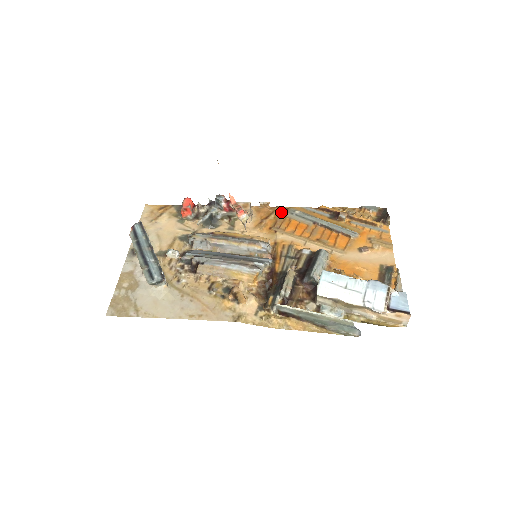
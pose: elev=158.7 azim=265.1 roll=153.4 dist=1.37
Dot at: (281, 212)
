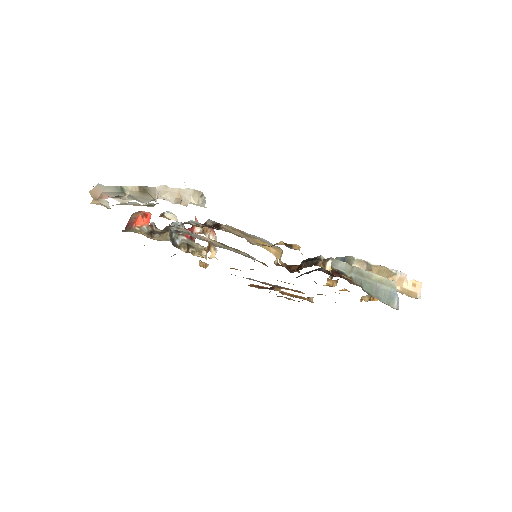
Dot at: occluded
